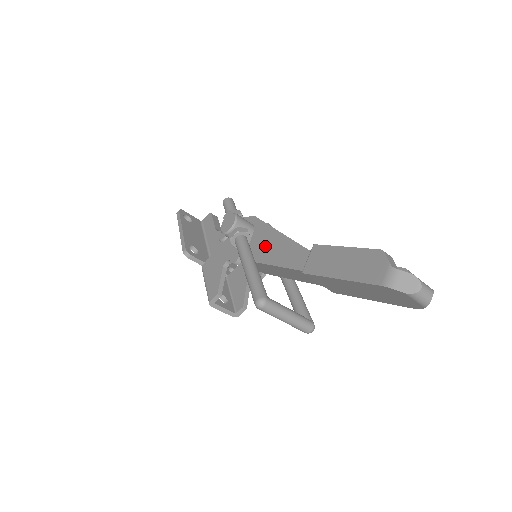
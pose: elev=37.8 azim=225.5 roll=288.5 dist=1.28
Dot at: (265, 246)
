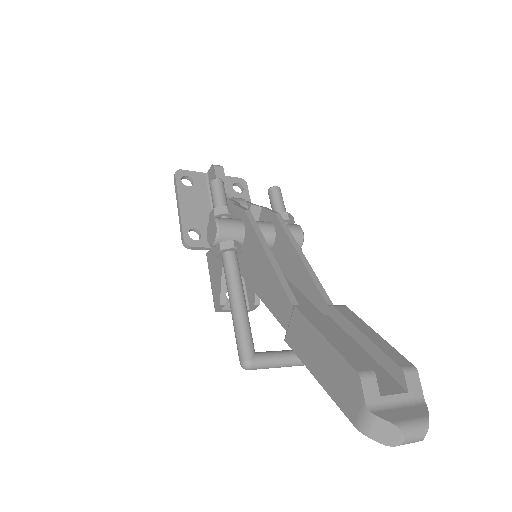
Dot at: (255, 267)
